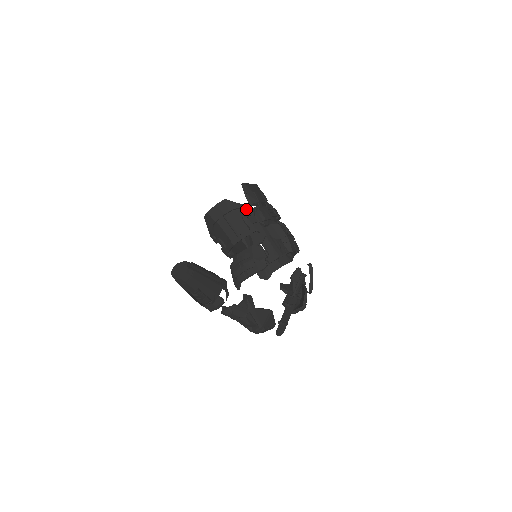
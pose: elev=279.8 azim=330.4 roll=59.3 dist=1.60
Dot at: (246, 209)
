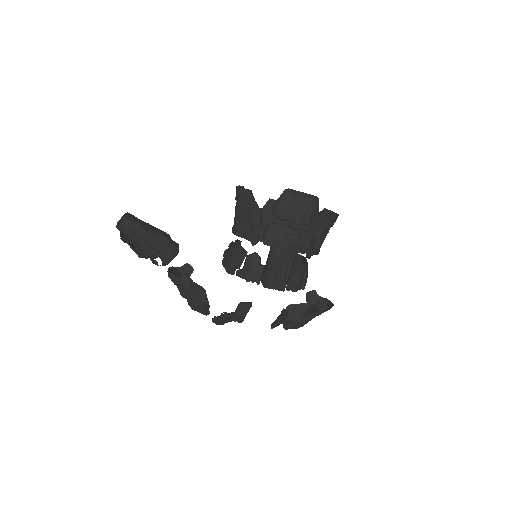
Dot at: (257, 216)
